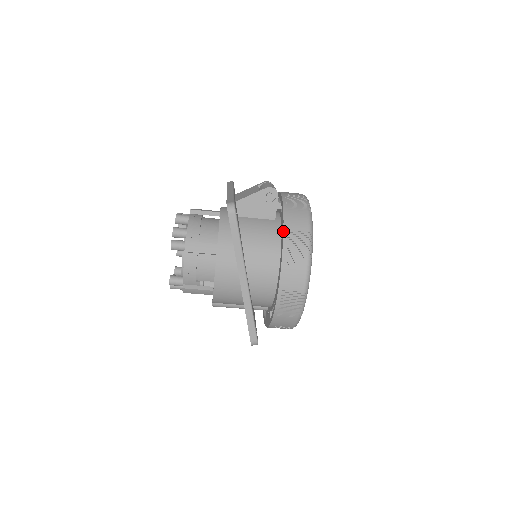
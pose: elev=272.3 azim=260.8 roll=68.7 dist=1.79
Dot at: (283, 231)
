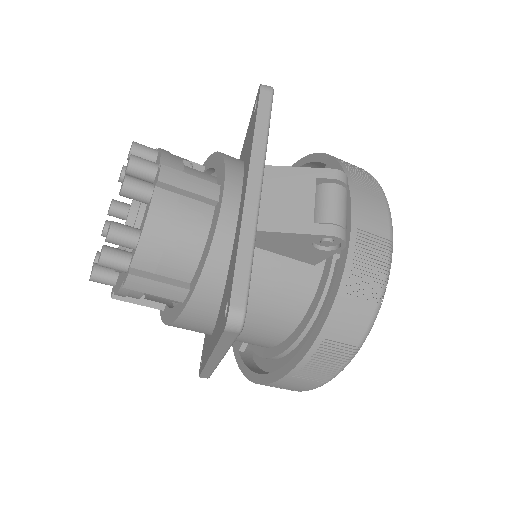
Dot at: (316, 339)
